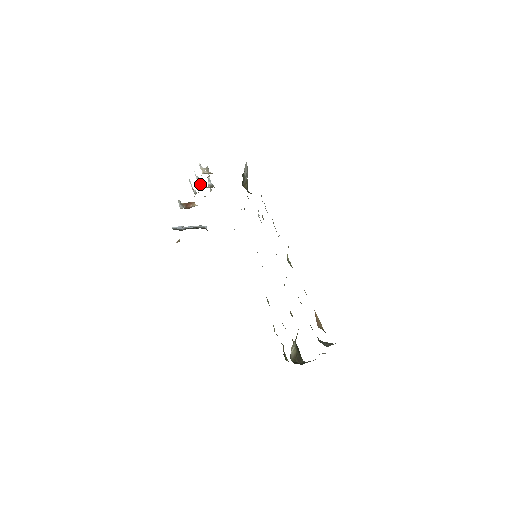
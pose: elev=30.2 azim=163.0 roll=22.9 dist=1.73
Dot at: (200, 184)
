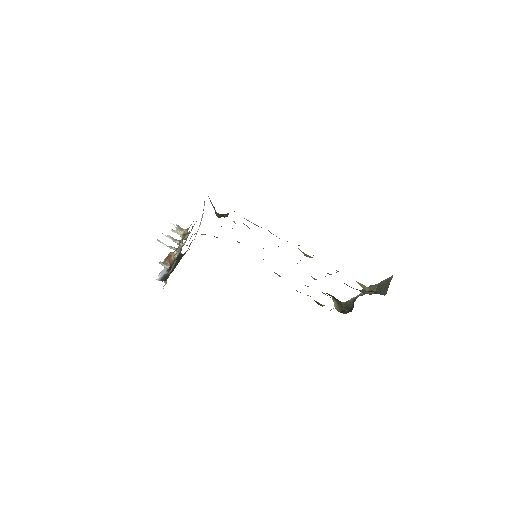
Dot at: (178, 242)
